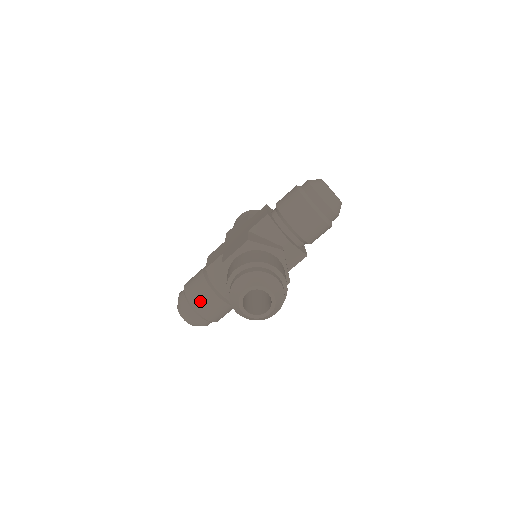
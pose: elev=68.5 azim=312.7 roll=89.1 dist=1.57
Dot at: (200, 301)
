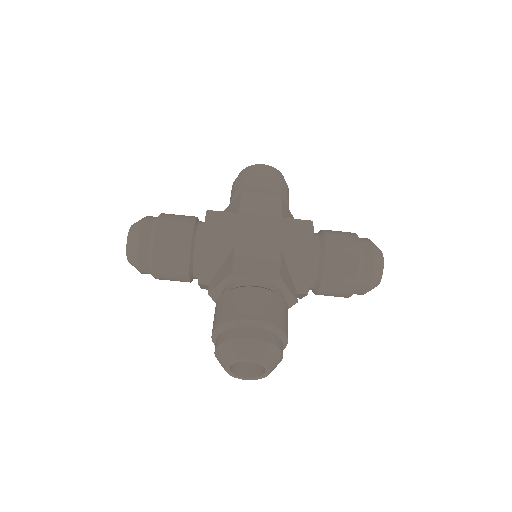
Dot at: (166, 263)
